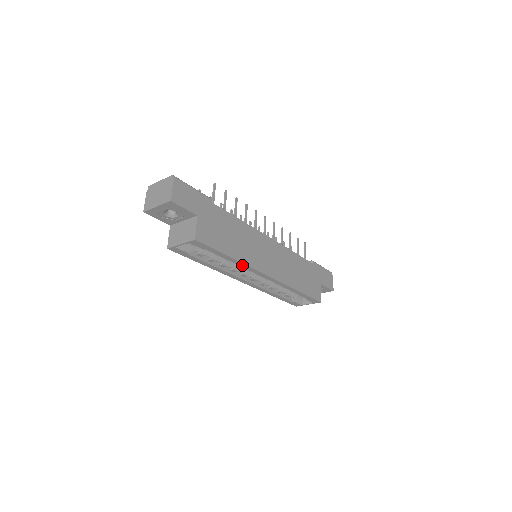
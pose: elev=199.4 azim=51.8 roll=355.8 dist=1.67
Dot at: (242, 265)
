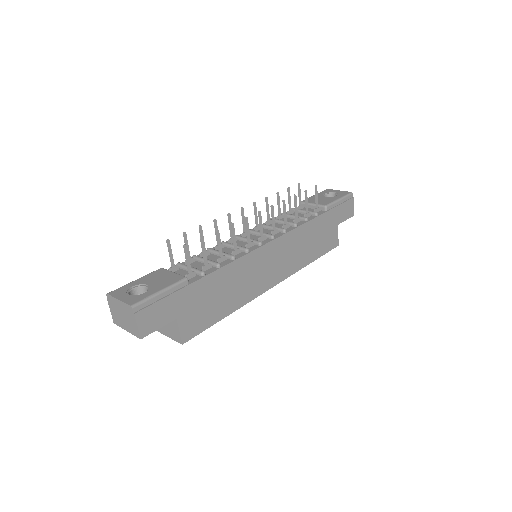
Dot at: (241, 304)
